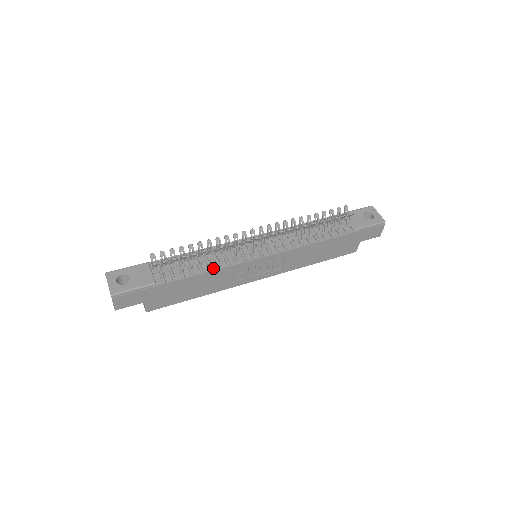
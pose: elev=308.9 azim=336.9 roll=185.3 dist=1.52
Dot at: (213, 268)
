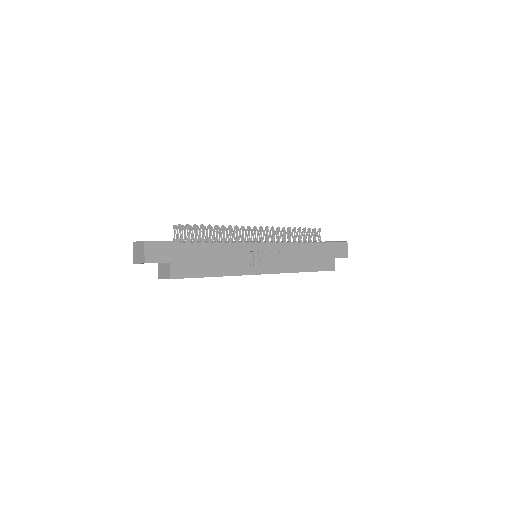
Dot at: (225, 243)
